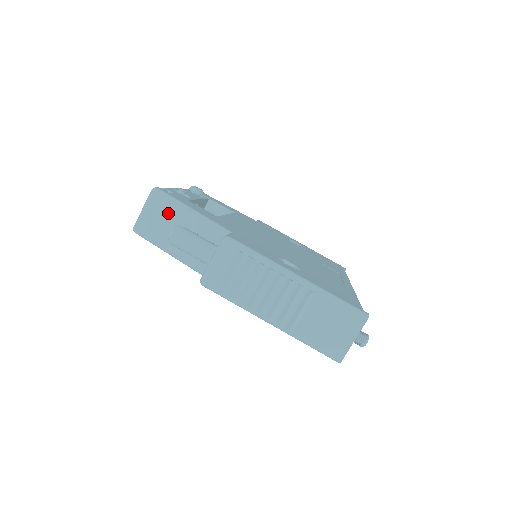
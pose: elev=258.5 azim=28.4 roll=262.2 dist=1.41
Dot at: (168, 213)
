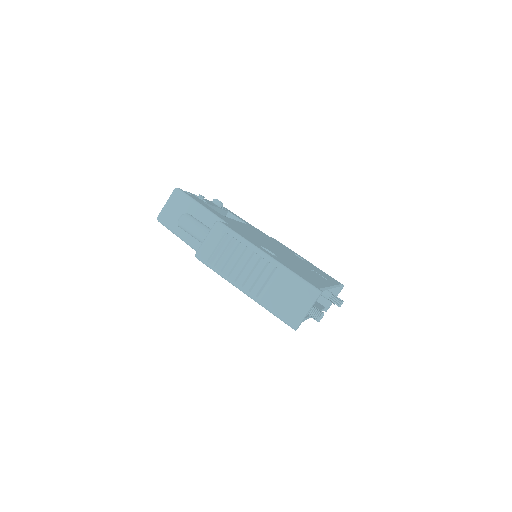
Dot at: (183, 206)
